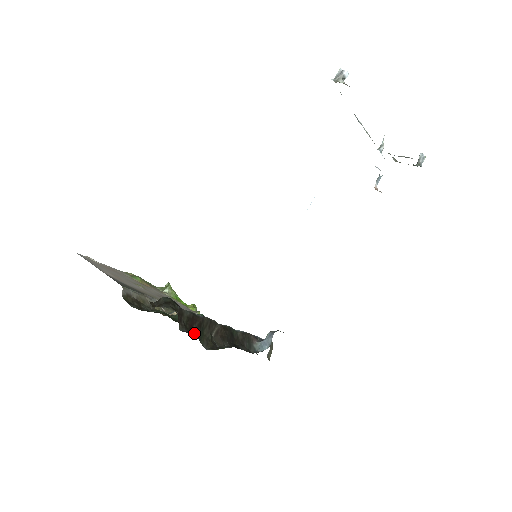
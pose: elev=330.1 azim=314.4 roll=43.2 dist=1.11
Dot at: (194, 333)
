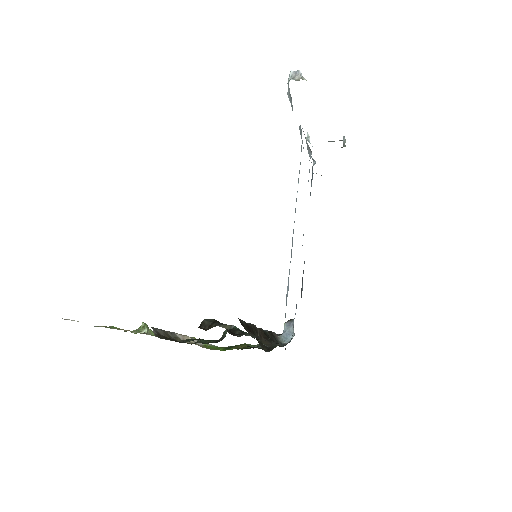
Dot at: (257, 339)
